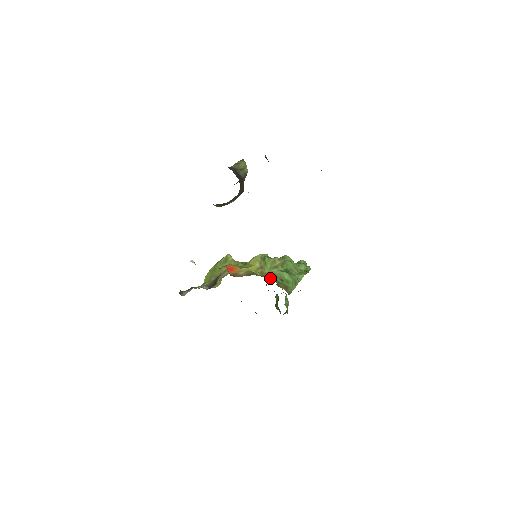
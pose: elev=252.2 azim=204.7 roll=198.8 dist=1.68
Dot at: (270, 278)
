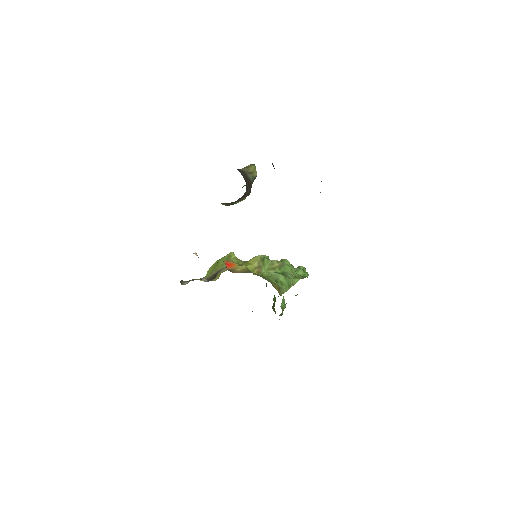
Dot at: (265, 278)
